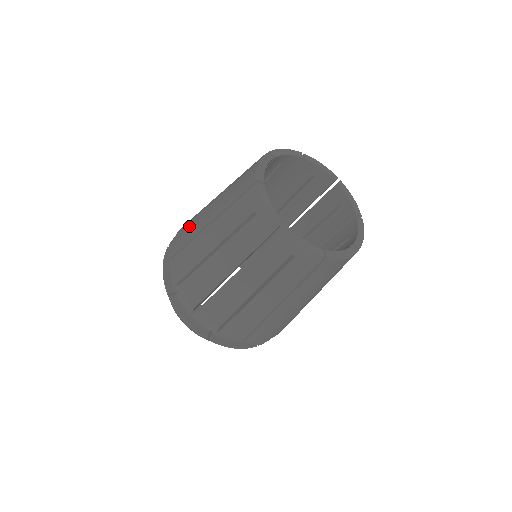
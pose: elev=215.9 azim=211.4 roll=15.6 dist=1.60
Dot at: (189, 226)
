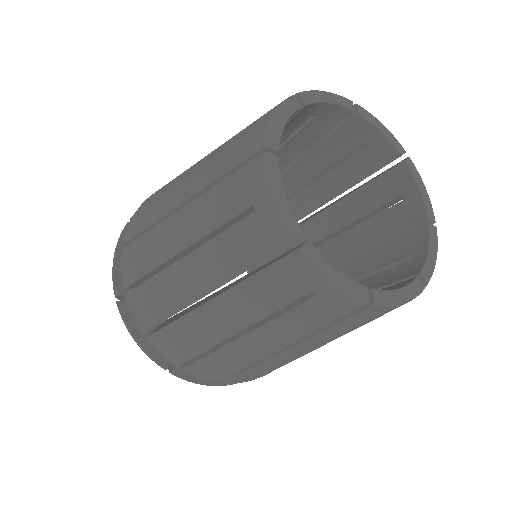
Dot at: (151, 285)
